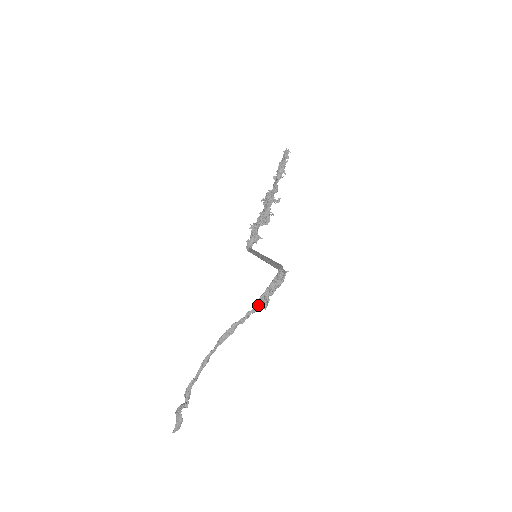
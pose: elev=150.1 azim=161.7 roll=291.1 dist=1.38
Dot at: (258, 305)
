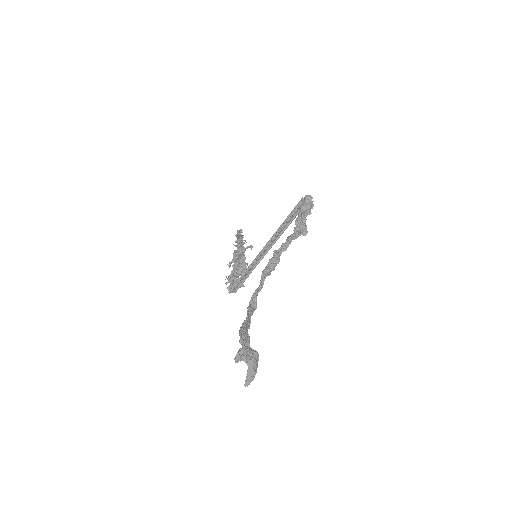
Dot at: (296, 232)
